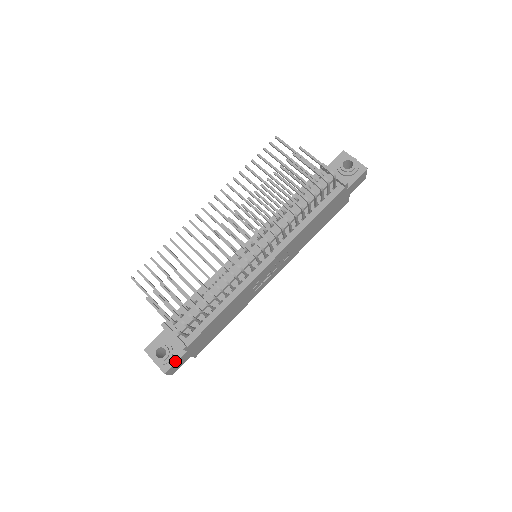
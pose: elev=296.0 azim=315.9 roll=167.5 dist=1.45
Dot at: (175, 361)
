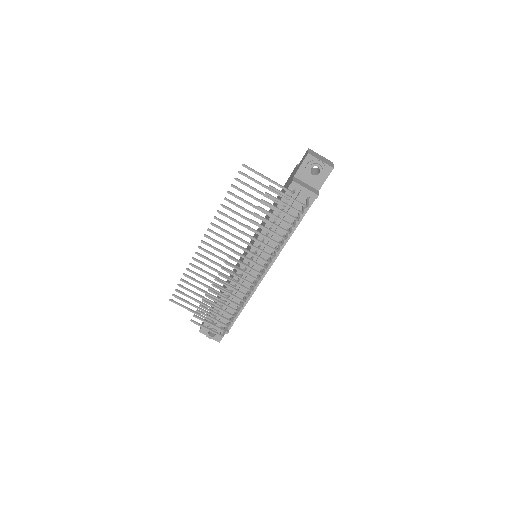
Dot at: occluded
